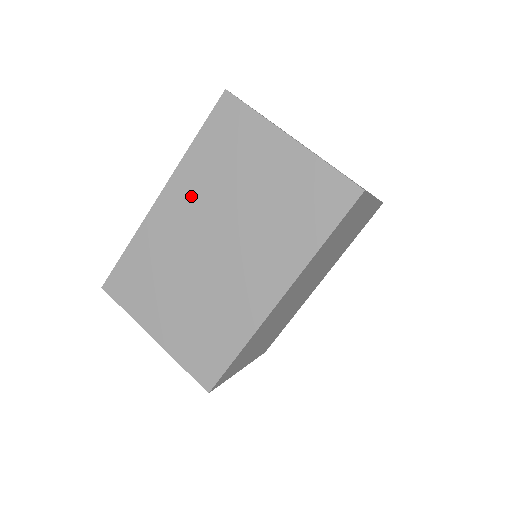
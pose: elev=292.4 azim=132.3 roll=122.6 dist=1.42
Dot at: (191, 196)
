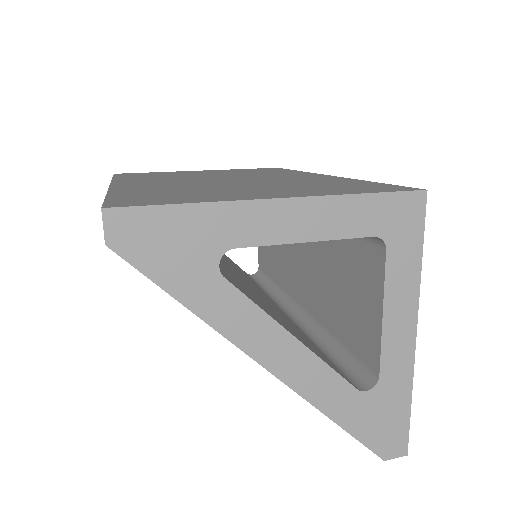
Dot at: (153, 180)
